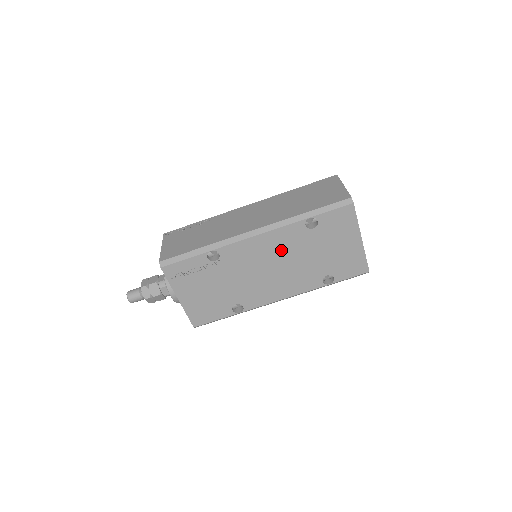
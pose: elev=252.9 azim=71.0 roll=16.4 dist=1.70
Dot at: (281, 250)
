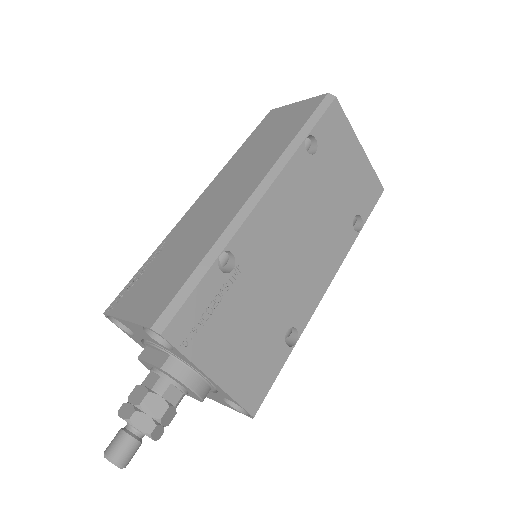
Dot at: (298, 205)
